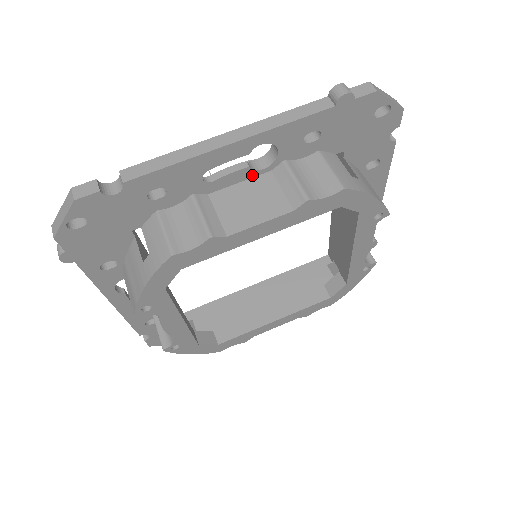
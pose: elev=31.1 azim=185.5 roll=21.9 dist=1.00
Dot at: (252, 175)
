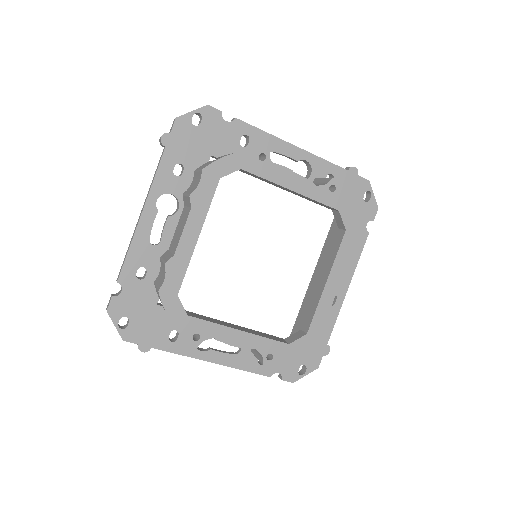
Dot at: (177, 218)
